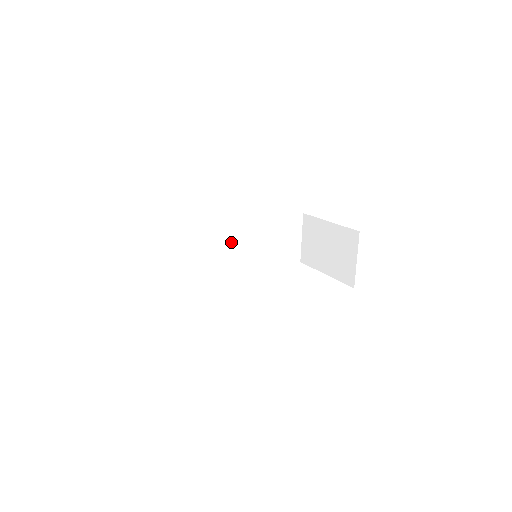
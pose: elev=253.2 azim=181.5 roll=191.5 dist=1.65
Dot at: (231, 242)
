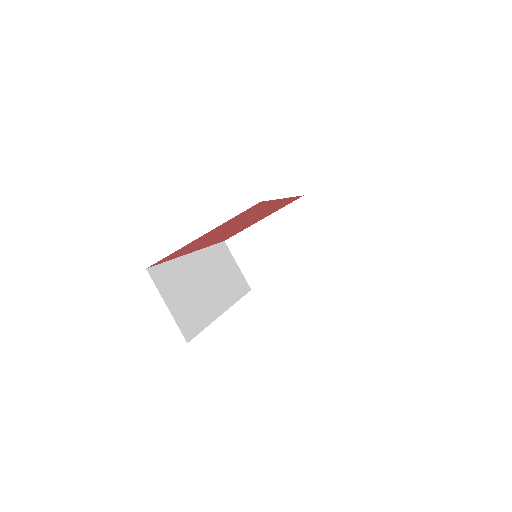
Dot at: (206, 280)
